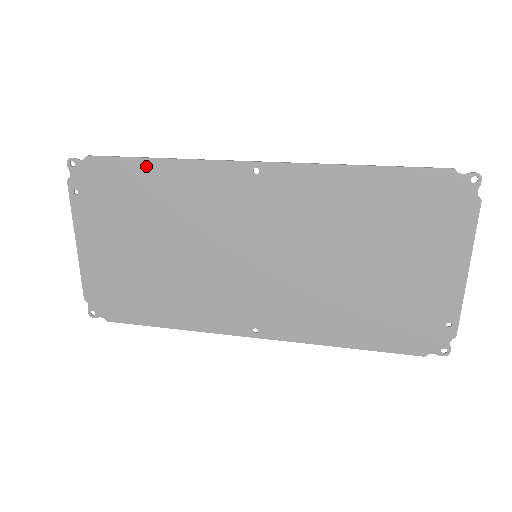
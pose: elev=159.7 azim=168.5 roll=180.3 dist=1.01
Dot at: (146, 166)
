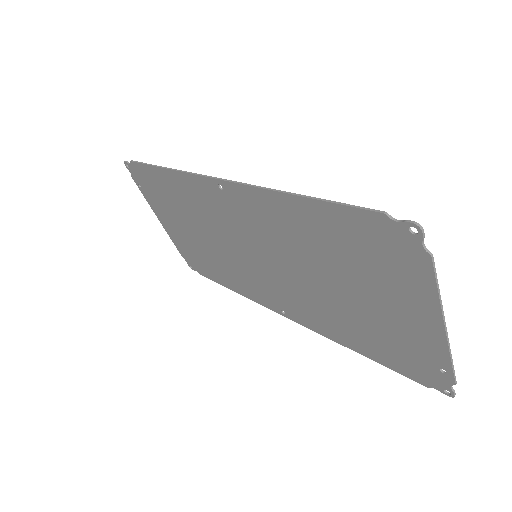
Dot at: (160, 173)
